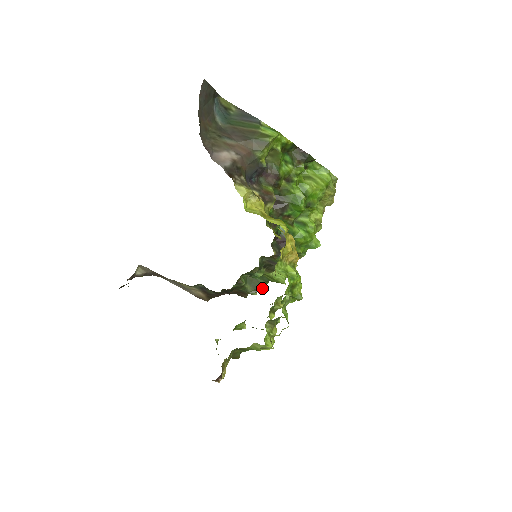
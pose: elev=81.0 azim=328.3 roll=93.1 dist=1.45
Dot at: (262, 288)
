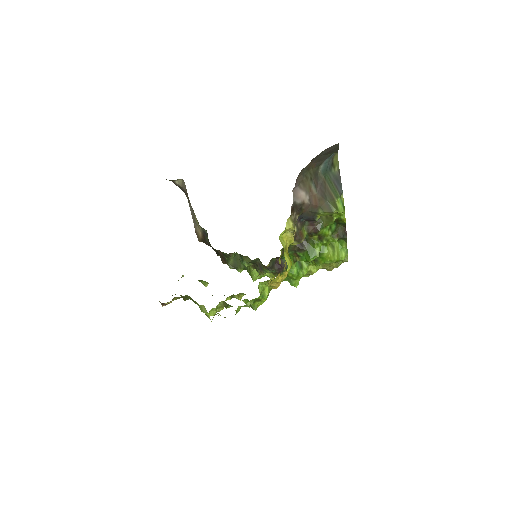
Dot at: (238, 269)
